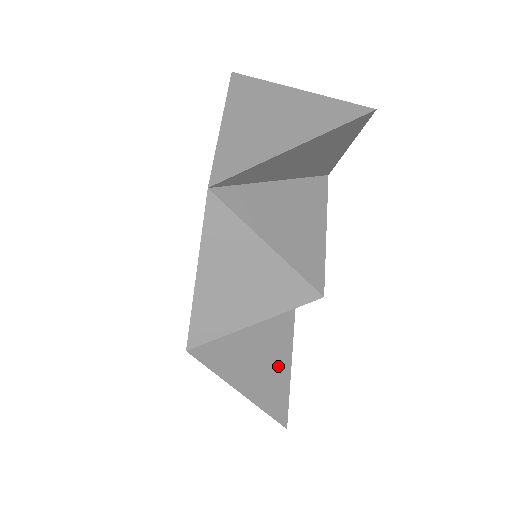
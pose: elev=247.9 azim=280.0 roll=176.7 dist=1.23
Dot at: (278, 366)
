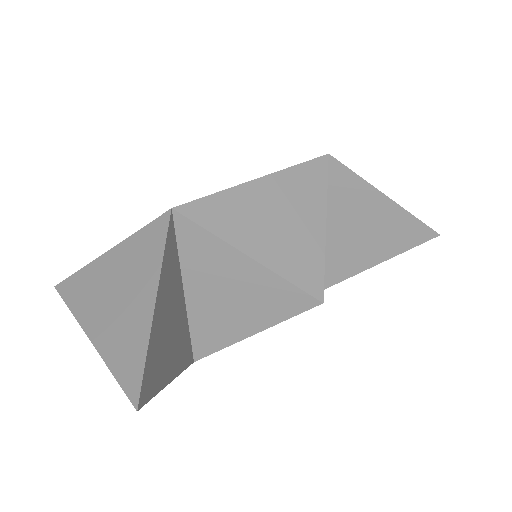
Dot at: (169, 359)
